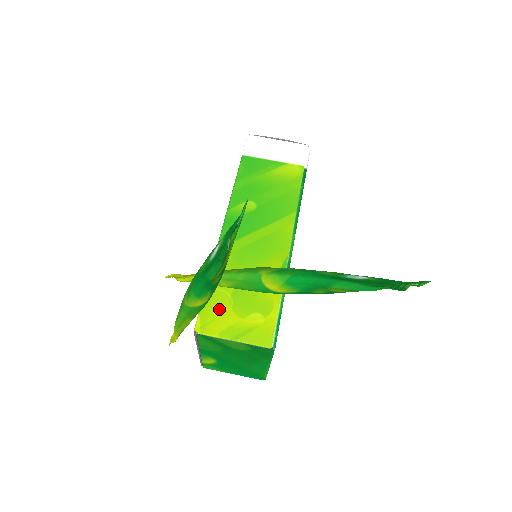
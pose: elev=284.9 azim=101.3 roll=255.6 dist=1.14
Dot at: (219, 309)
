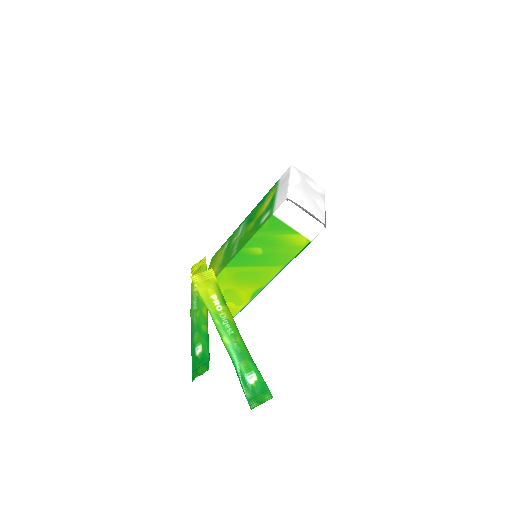
Dot at: occluded
